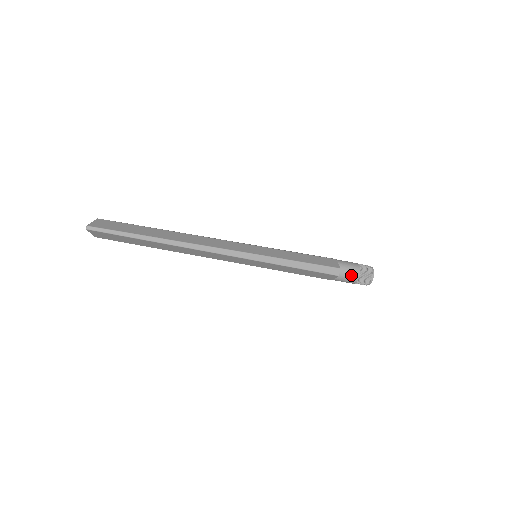
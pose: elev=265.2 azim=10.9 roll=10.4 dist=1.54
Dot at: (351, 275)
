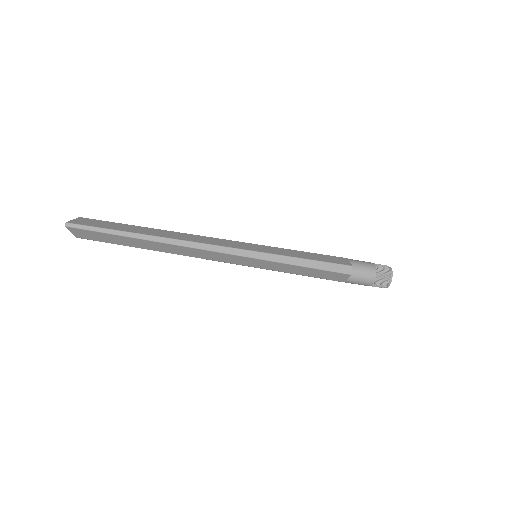
Dot at: (366, 275)
